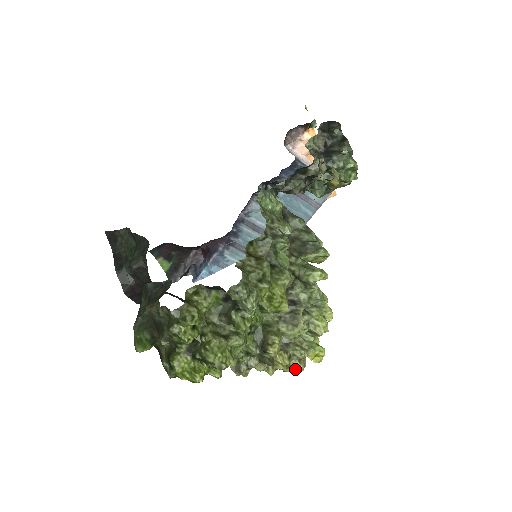
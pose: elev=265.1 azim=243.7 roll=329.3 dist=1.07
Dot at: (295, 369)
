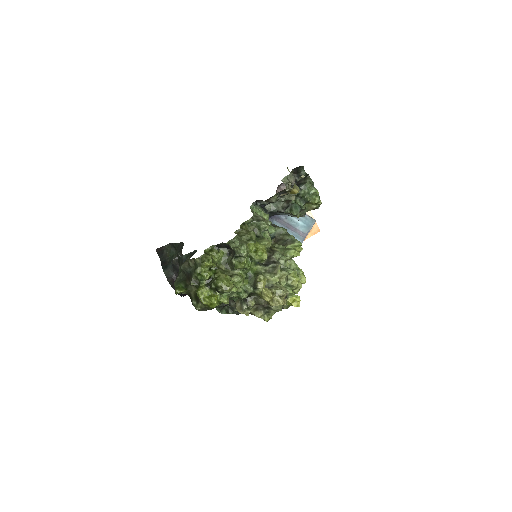
Dot at: (278, 303)
